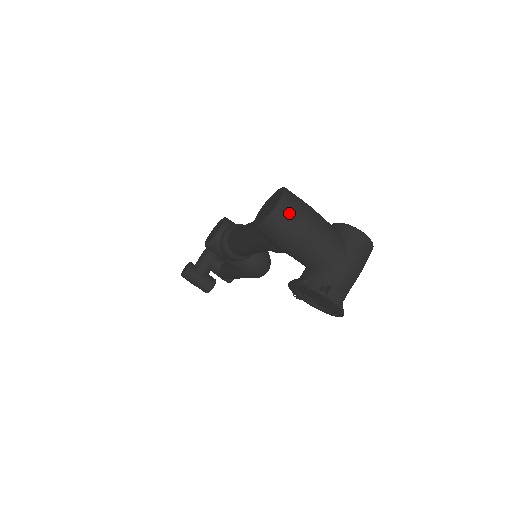
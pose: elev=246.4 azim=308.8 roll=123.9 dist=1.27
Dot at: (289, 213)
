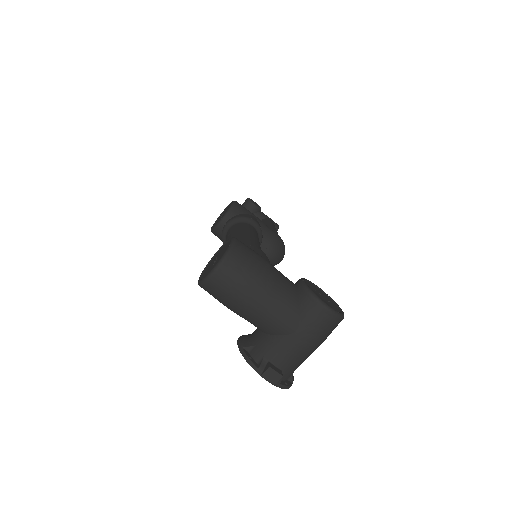
Dot at: (227, 282)
